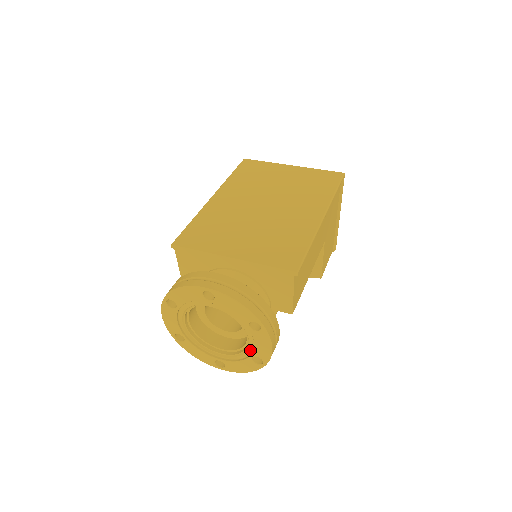
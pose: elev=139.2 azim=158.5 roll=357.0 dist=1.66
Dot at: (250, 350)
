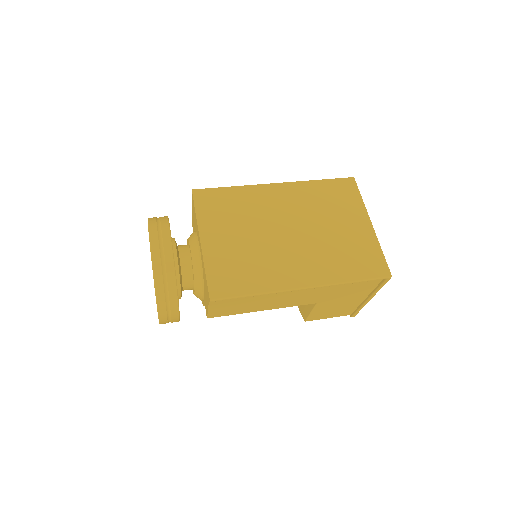
Dot at: occluded
